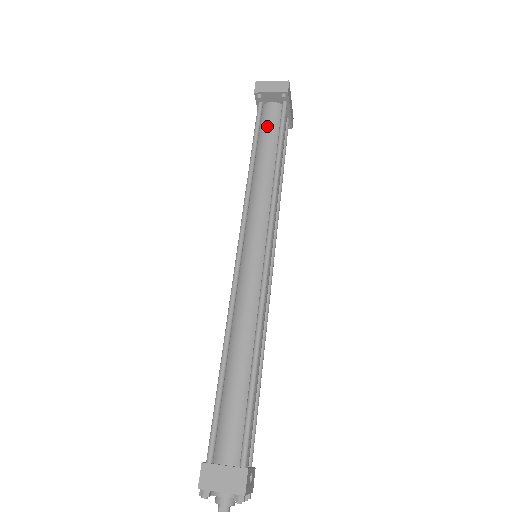
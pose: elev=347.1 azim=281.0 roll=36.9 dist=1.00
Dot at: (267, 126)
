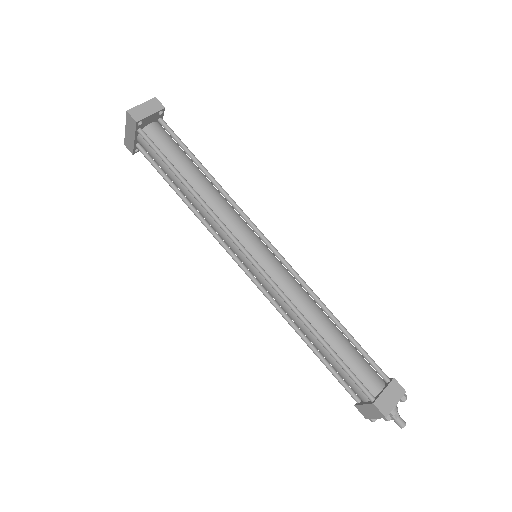
Dot at: (168, 148)
